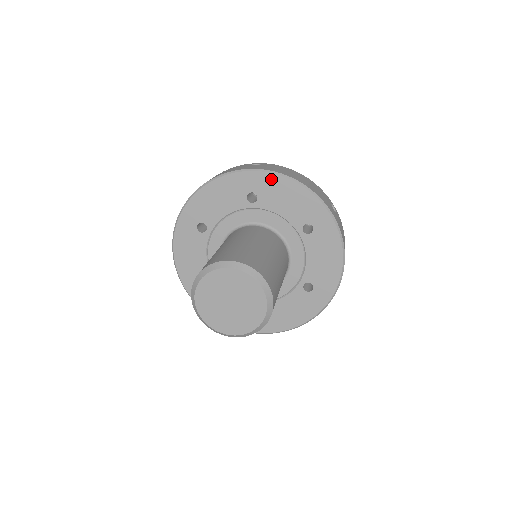
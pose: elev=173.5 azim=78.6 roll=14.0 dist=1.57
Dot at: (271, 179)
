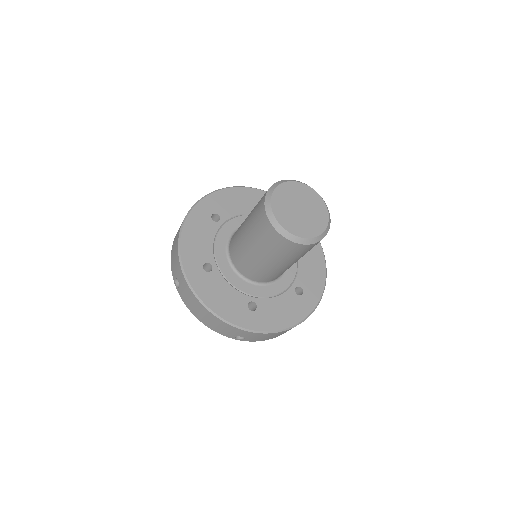
Dot at: occluded
